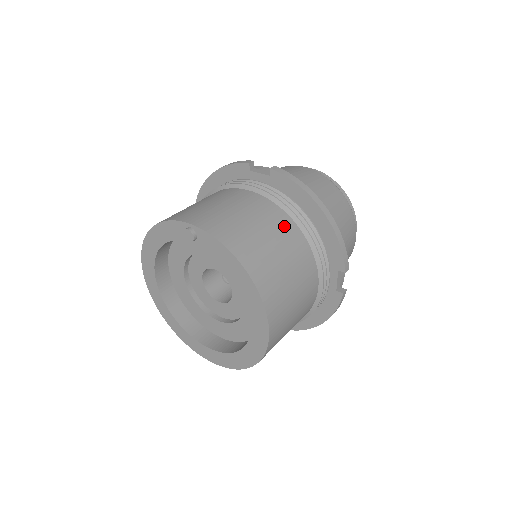
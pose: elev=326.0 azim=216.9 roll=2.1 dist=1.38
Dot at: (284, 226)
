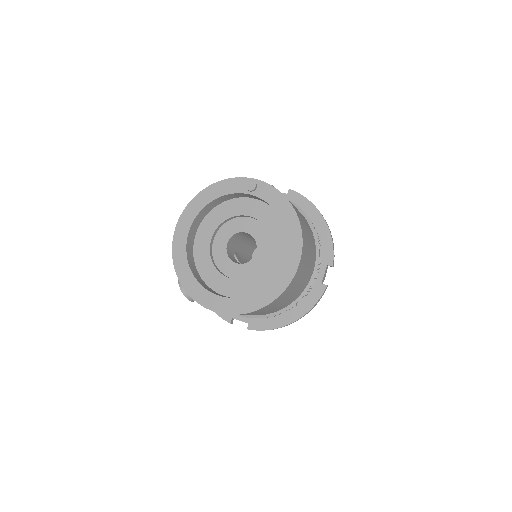
Dot at: (302, 215)
